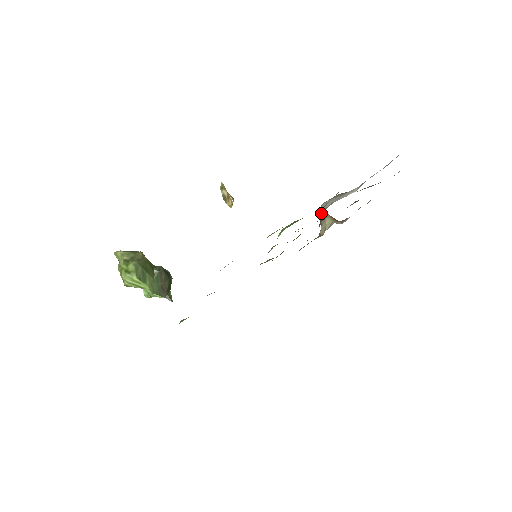
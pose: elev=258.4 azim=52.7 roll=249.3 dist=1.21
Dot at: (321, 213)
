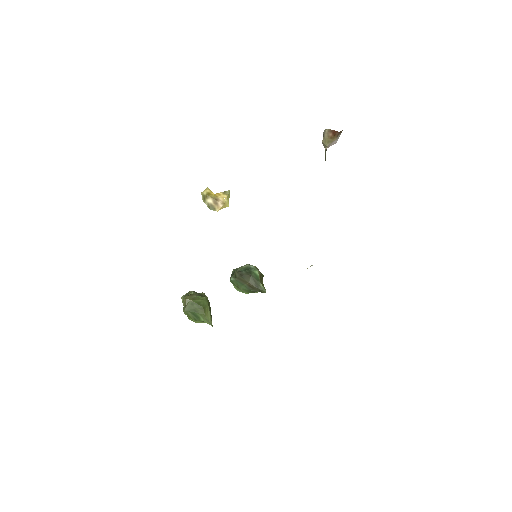
Dot at: occluded
